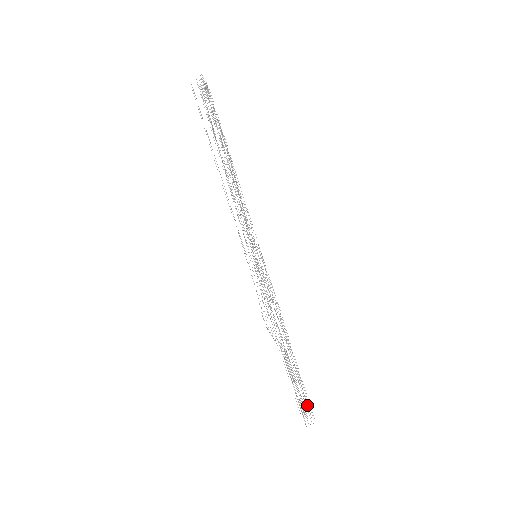
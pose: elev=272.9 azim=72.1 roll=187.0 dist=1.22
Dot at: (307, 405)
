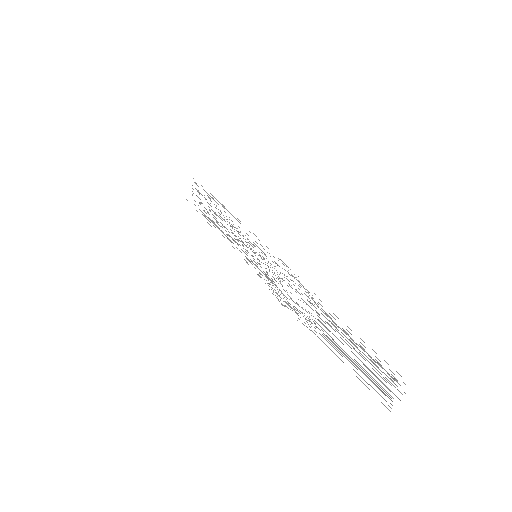
Dot at: occluded
